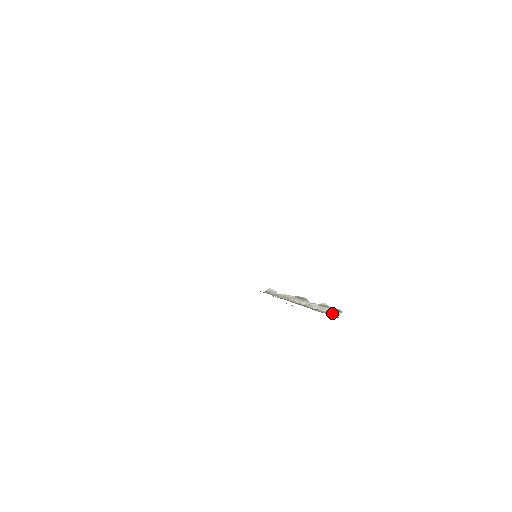
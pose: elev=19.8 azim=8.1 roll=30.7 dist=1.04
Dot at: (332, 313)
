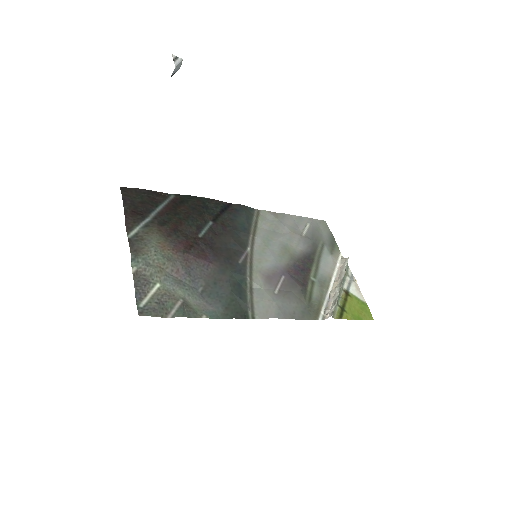
Dot at: (329, 312)
